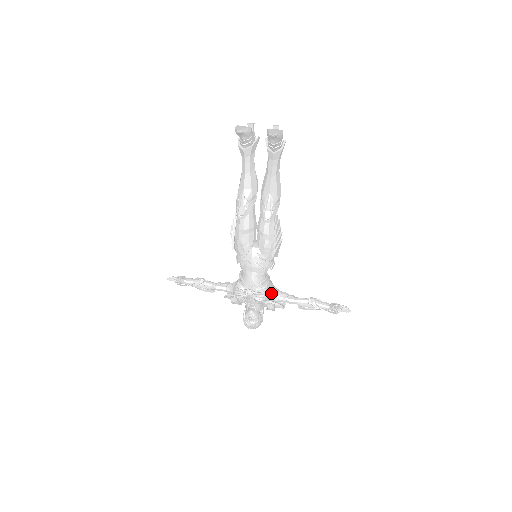
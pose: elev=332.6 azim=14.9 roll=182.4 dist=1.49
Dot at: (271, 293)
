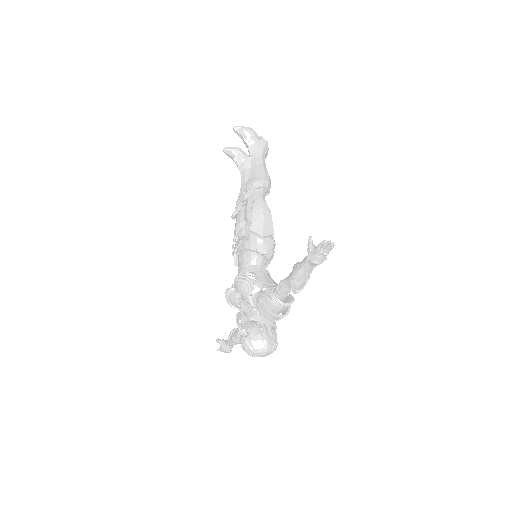
Dot at: (262, 285)
